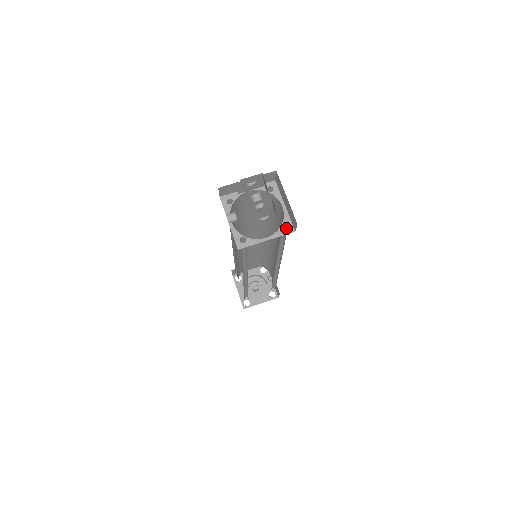
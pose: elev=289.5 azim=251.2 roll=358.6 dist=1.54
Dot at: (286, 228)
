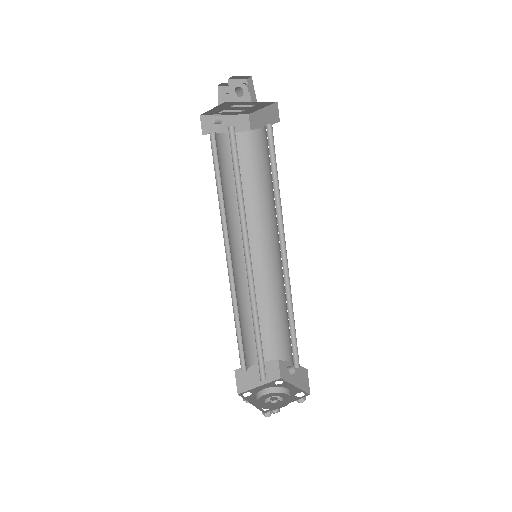
Dot at: (271, 134)
